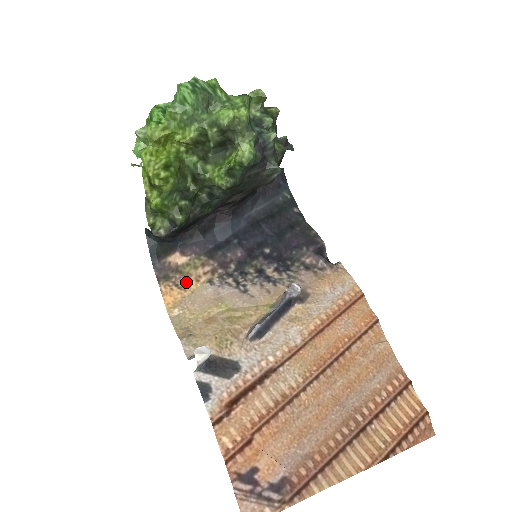
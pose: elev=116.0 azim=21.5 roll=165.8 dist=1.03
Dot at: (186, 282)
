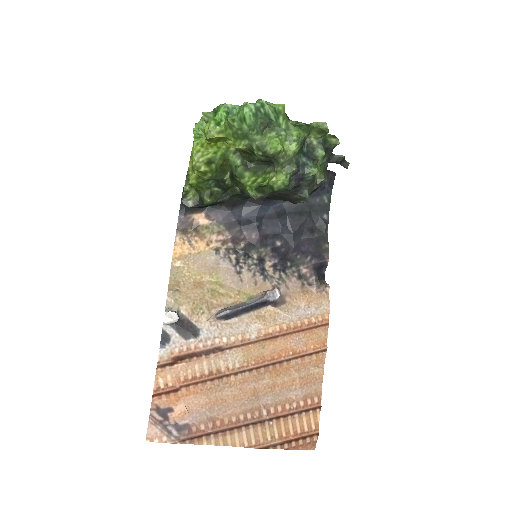
Dot at: (198, 242)
